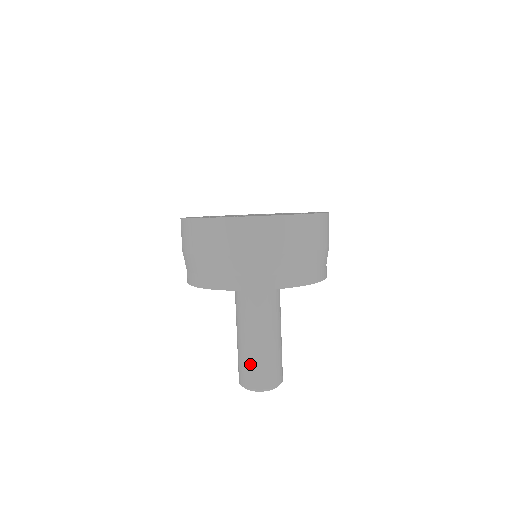
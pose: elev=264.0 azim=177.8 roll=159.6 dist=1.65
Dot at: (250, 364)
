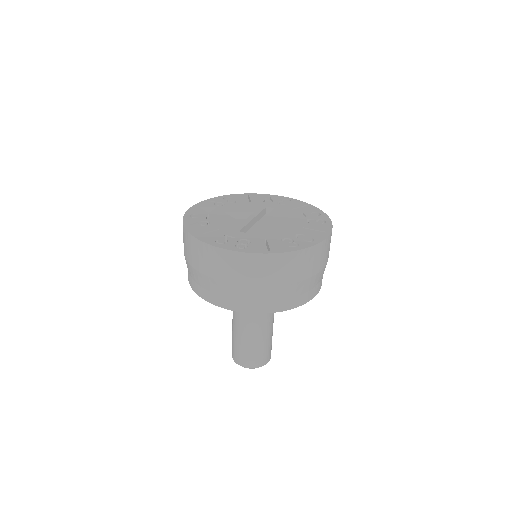
Dot at: (260, 350)
